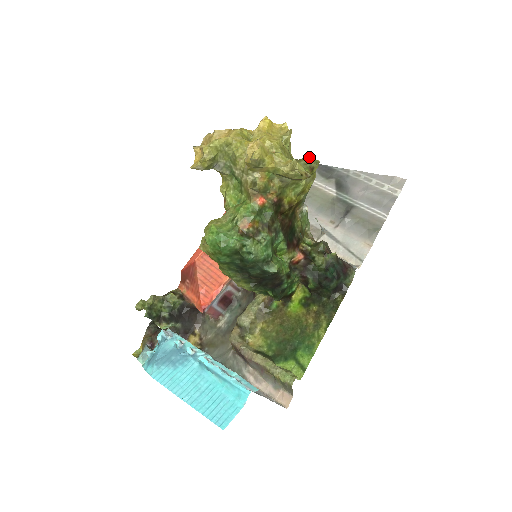
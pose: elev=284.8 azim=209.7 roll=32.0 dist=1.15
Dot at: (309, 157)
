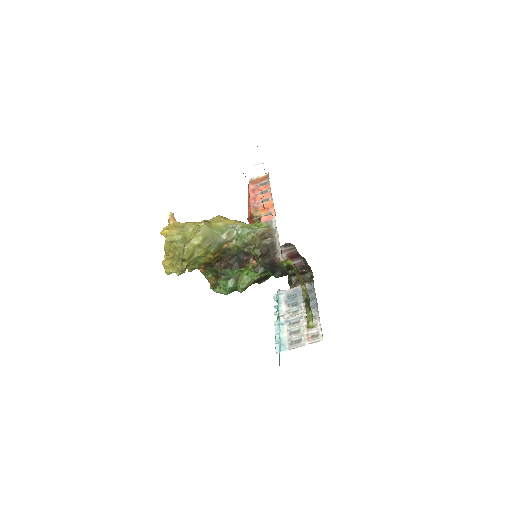
Dot at: (180, 251)
